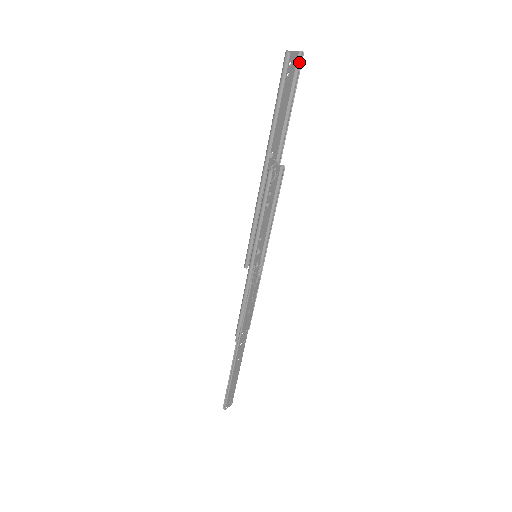
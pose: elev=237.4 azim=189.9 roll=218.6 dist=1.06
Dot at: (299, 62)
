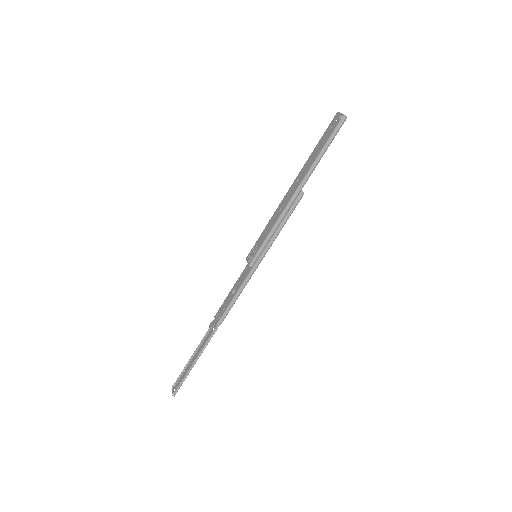
Dot at: (335, 119)
